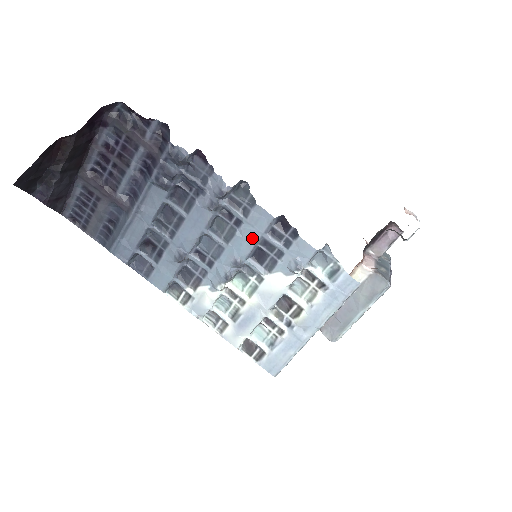
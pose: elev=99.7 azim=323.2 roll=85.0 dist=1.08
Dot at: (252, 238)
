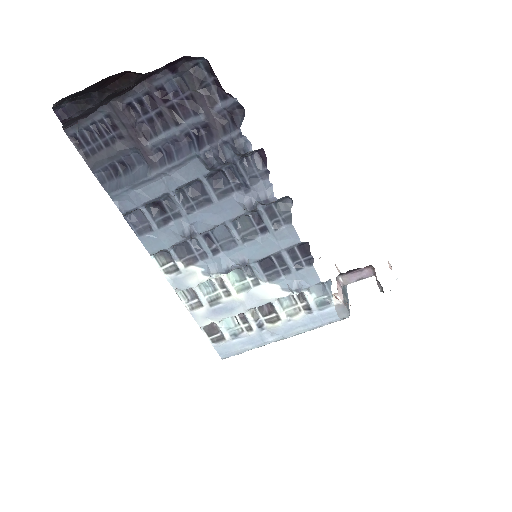
Dot at: (270, 249)
